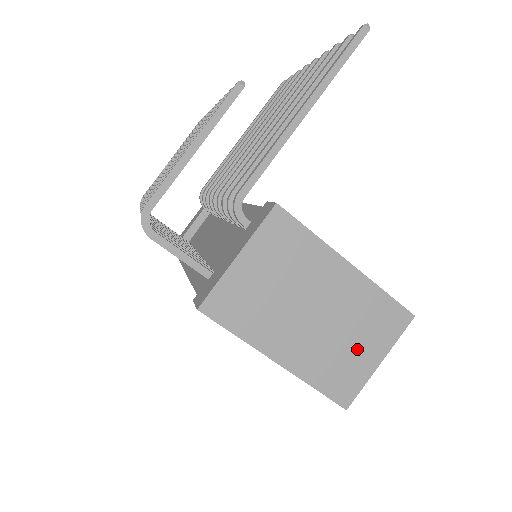
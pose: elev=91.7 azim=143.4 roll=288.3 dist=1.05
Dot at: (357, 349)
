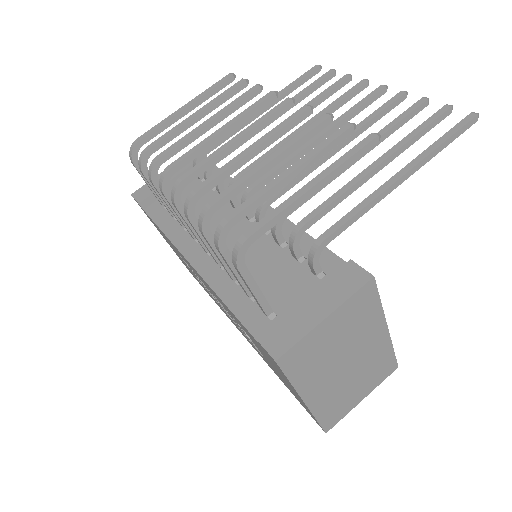
Dot at: (356, 390)
